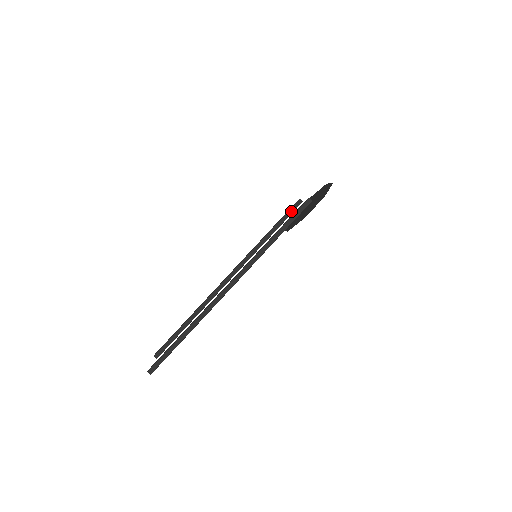
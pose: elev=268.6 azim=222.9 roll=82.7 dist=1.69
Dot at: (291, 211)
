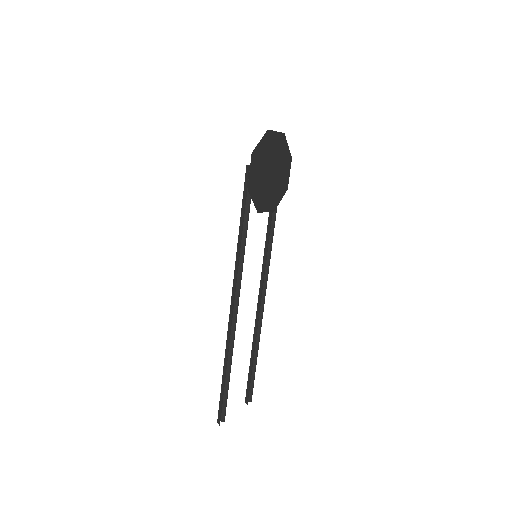
Dot at: occluded
